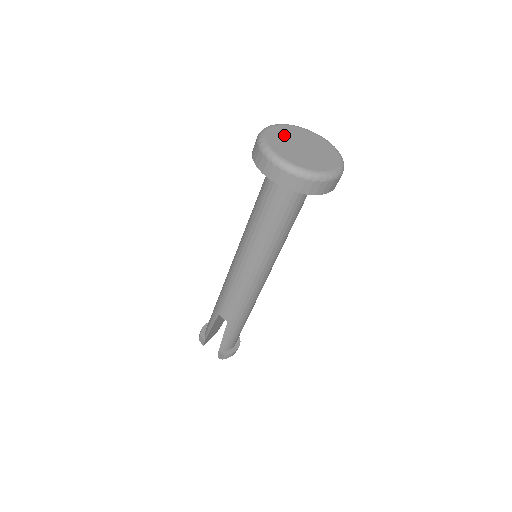
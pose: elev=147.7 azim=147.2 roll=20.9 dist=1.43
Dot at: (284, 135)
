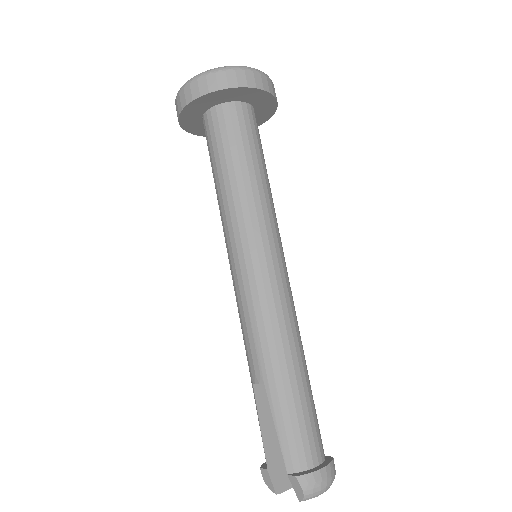
Dot at: occluded
